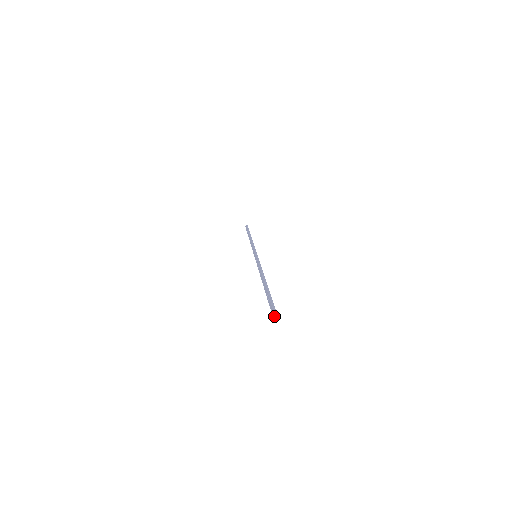
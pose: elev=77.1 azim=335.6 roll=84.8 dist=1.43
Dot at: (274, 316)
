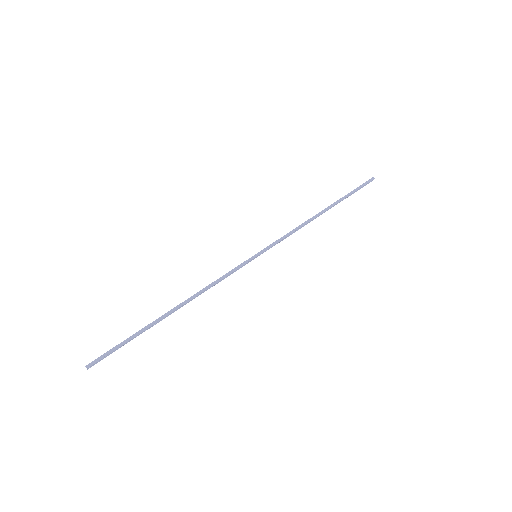
Dot at: (86, 367)
